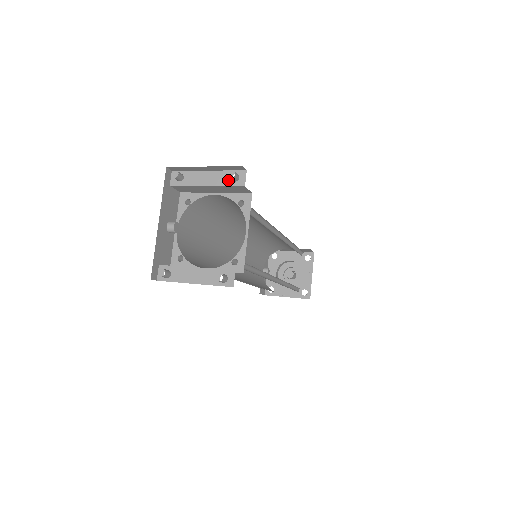
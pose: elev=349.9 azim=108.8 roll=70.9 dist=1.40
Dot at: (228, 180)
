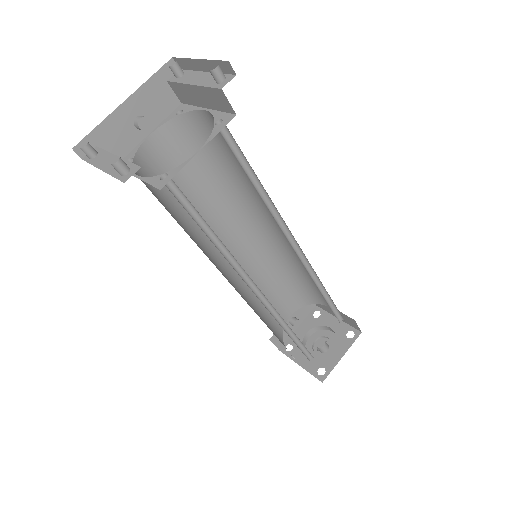
Dot at: (213, 82)
